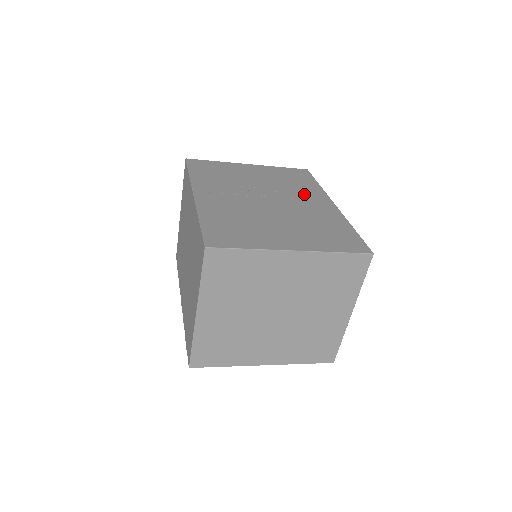
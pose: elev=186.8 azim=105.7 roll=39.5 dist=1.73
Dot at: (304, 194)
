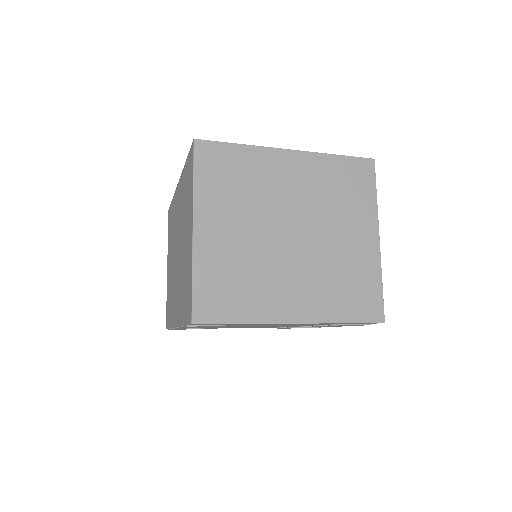
Dot at: occluded
